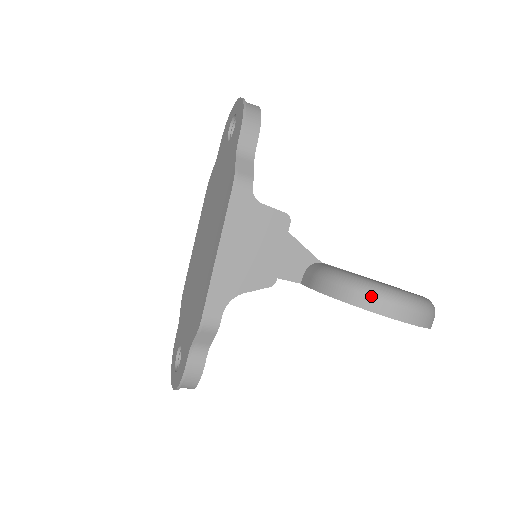
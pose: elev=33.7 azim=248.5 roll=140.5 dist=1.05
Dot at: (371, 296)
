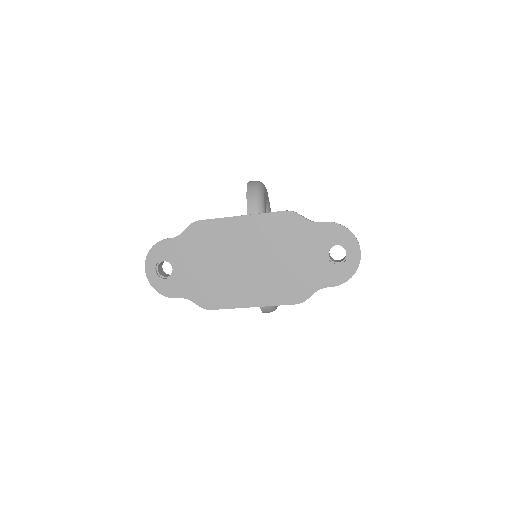
Dot at: (270, 311)
